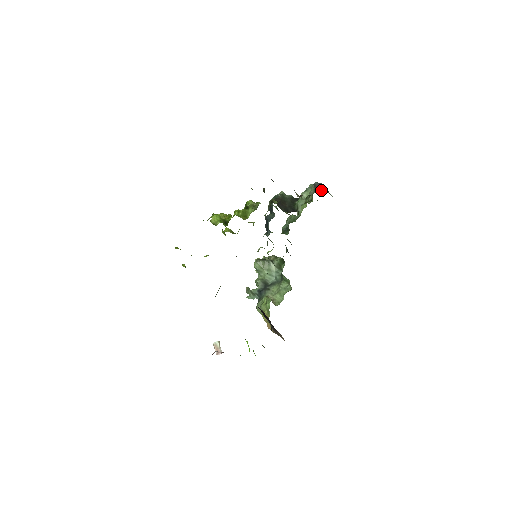
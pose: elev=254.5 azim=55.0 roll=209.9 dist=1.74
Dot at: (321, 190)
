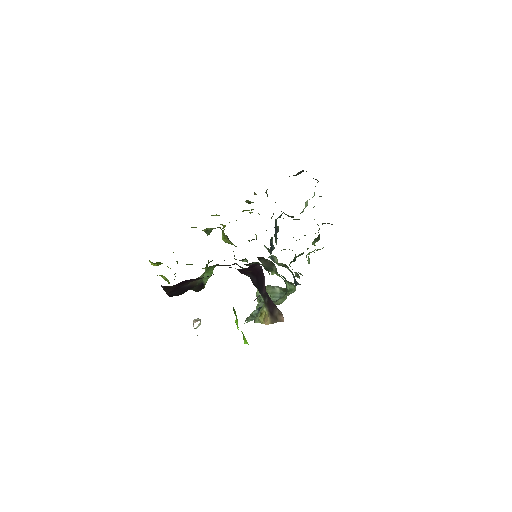
Dot at: occluded
